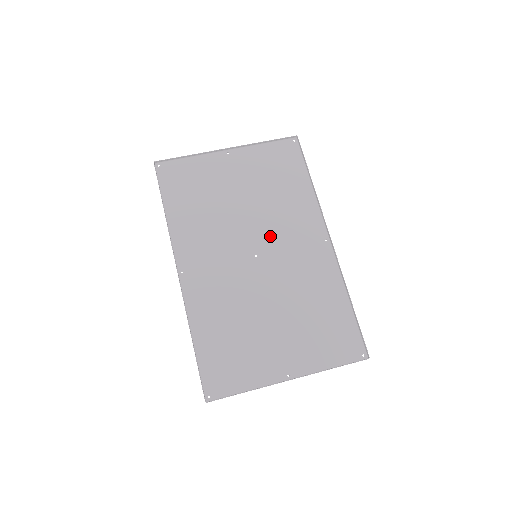
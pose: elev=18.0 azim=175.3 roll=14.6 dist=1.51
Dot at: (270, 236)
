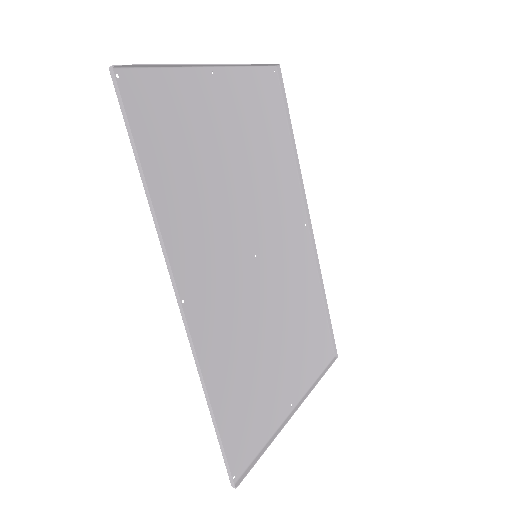
Dot at: (265, 224)
